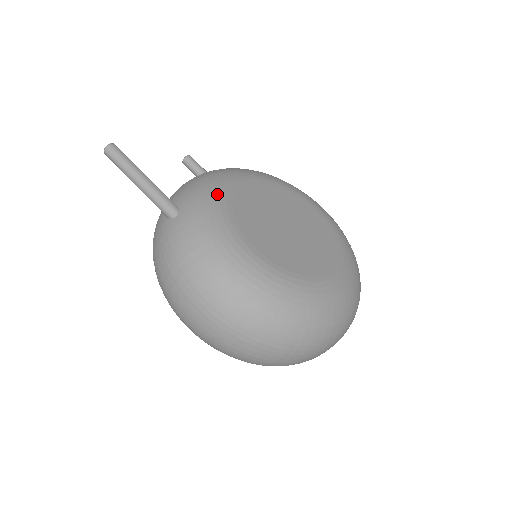
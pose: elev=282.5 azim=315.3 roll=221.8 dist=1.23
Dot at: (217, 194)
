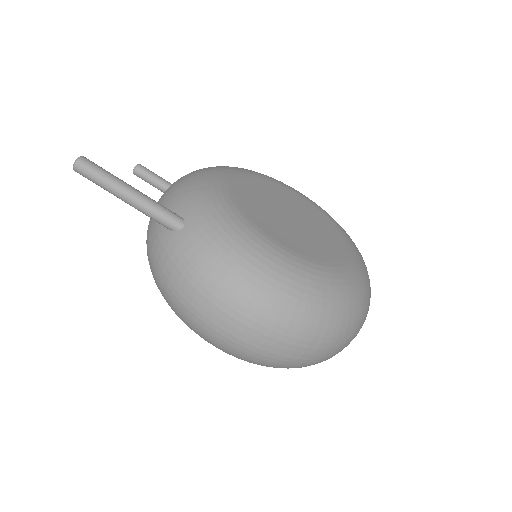
Dot at: (218, 195)
